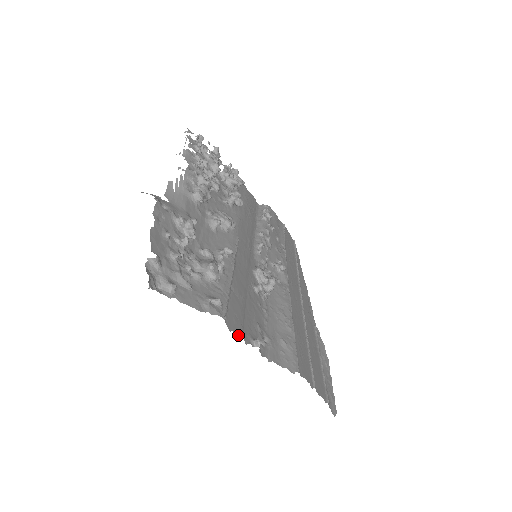
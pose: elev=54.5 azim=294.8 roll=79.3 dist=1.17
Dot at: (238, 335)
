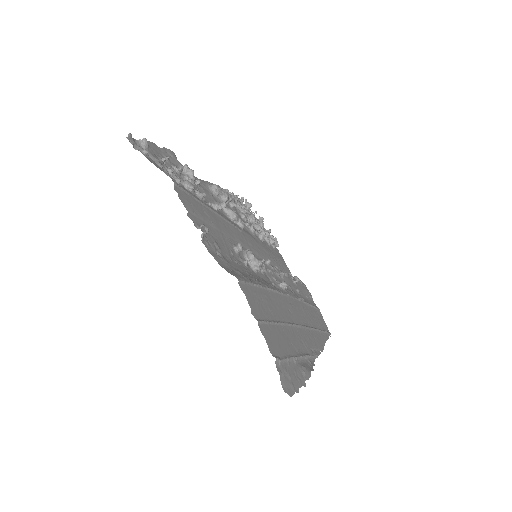
Dot at: (182, 202)
